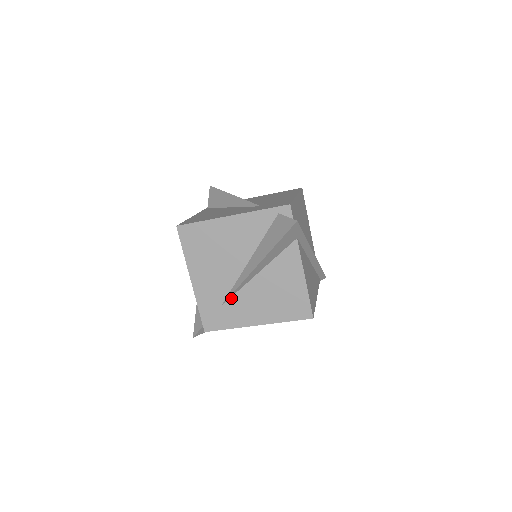
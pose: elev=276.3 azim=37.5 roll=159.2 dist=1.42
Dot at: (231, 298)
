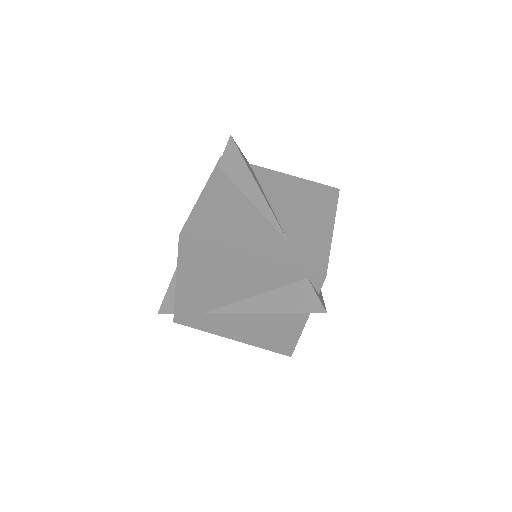
Dot at: (215, 313)
